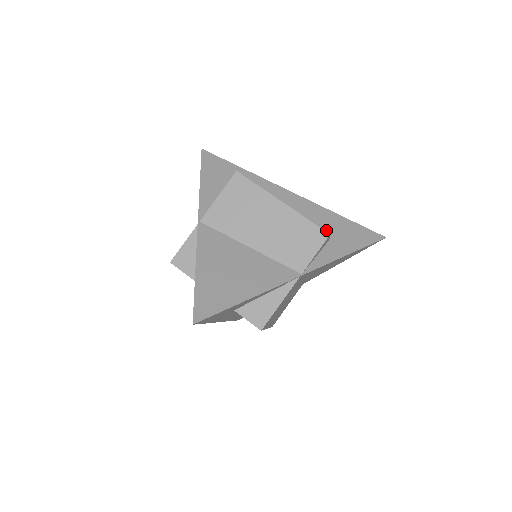
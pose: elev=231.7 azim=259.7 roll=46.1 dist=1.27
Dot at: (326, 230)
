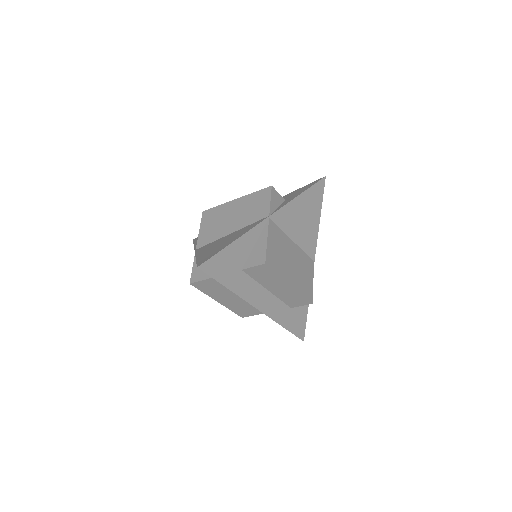
Dot at: occluded
